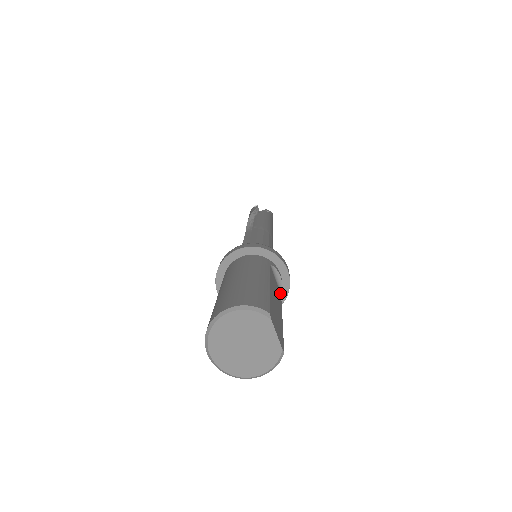
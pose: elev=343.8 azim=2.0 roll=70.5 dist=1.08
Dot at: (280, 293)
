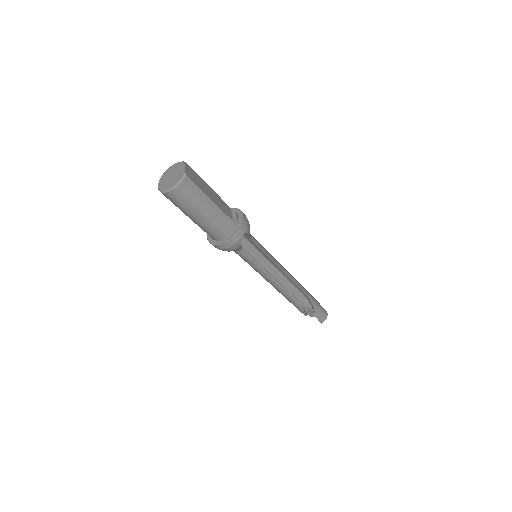
Dot at: (232, 219)
